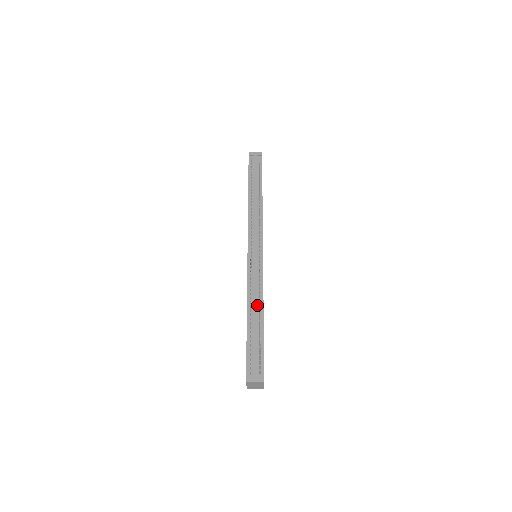
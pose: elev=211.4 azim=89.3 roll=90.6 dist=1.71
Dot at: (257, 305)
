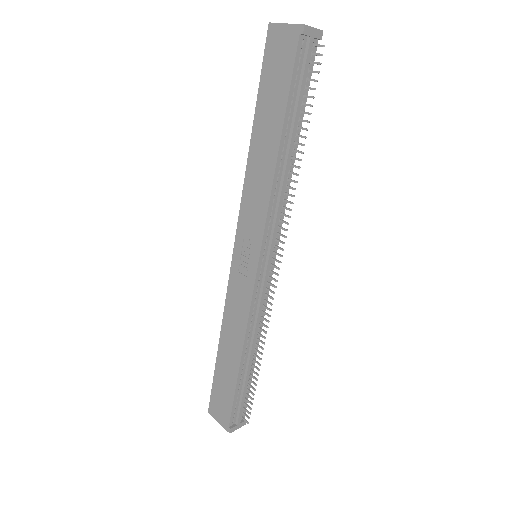
Dot at: (254, 343)
